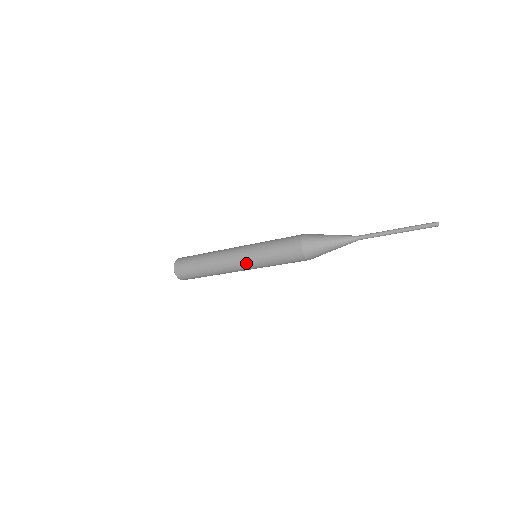
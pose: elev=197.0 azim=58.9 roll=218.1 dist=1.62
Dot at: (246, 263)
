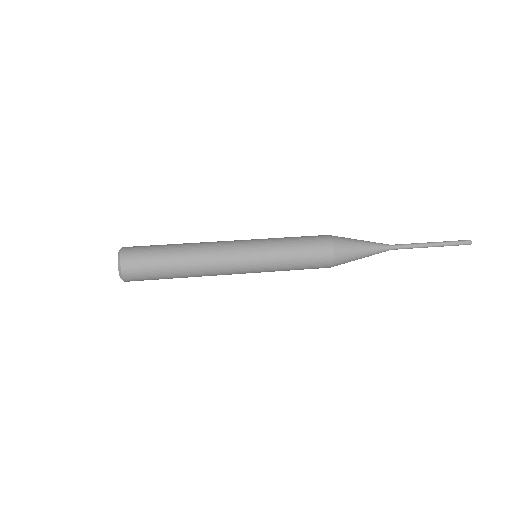
Dot at: occluded
